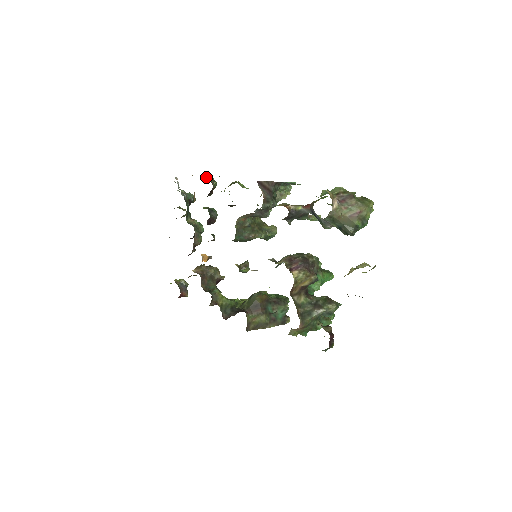
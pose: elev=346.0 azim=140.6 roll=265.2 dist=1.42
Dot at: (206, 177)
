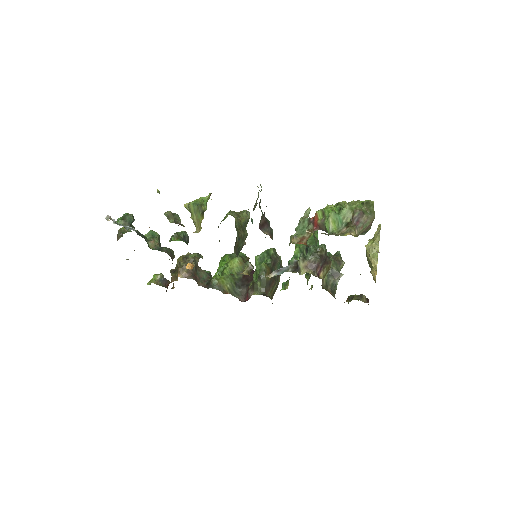
Dot at: occluded
